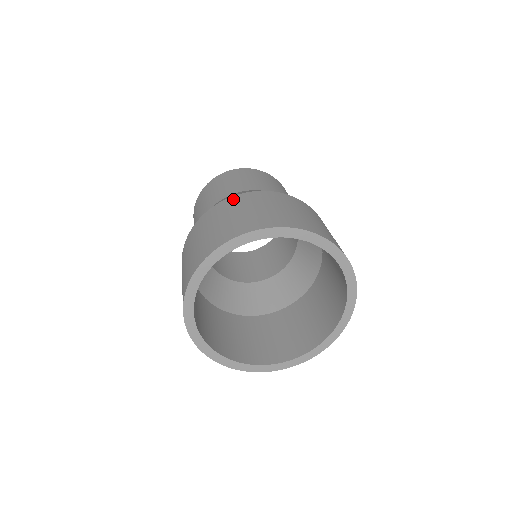
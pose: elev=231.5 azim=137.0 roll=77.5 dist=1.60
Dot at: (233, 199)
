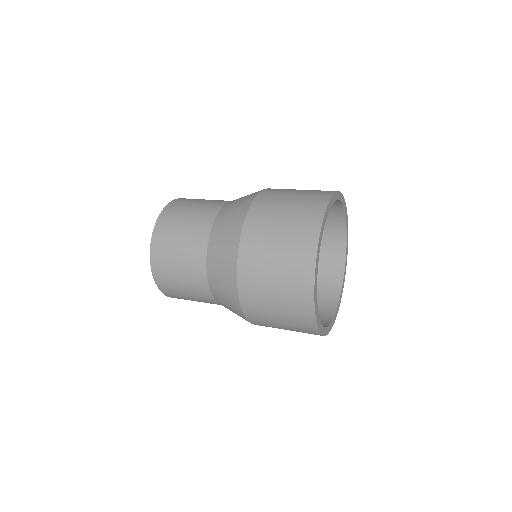
Dot at: occluded
